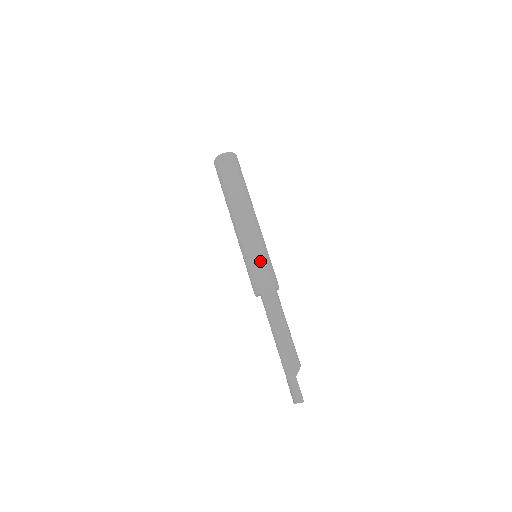
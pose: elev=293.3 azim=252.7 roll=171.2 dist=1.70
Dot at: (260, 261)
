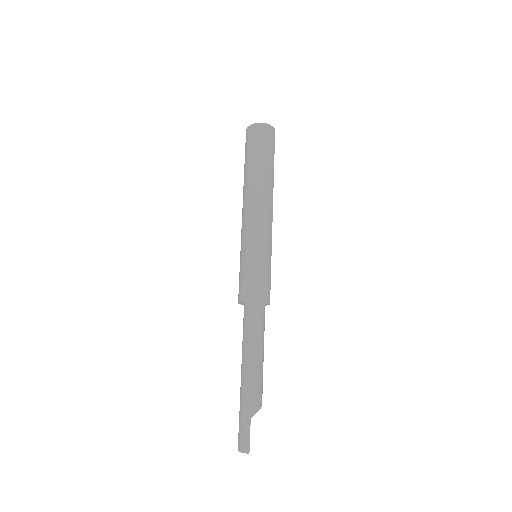
Dot at: (257, 263)
